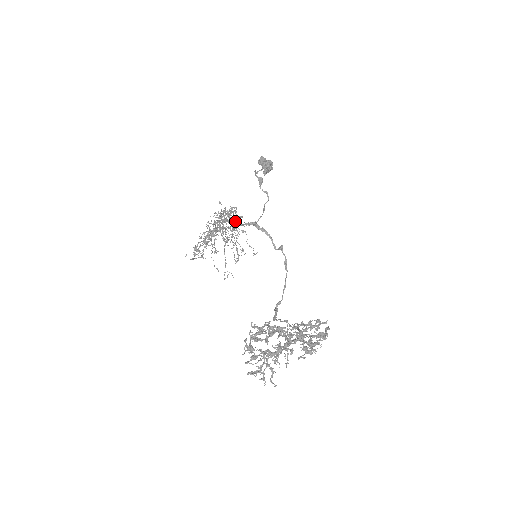
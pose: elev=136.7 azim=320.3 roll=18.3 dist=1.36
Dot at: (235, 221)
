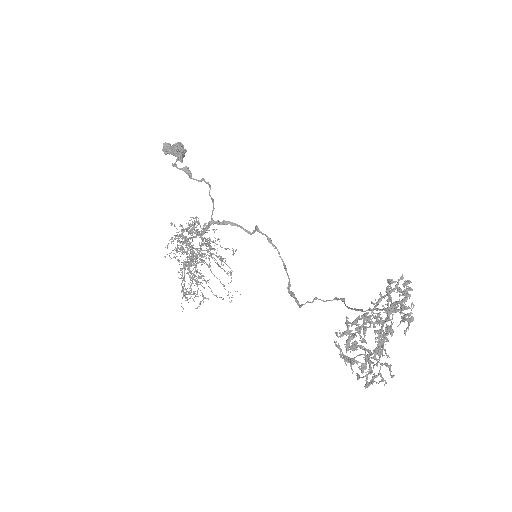
Dot at: occluded
